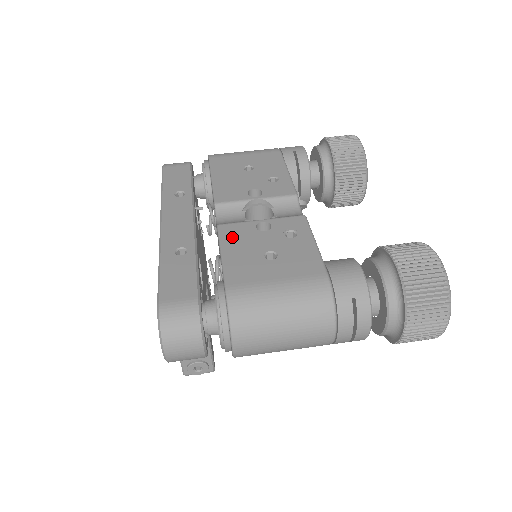
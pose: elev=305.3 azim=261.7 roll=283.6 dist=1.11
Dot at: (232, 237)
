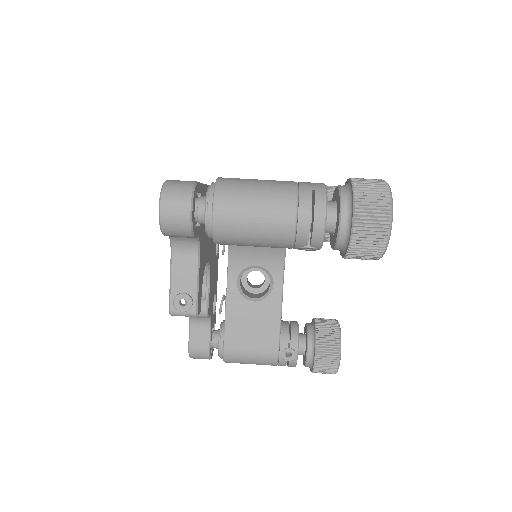
Dot at: occluded
